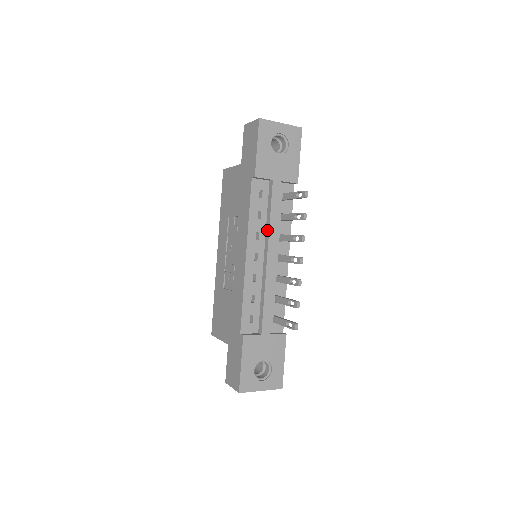
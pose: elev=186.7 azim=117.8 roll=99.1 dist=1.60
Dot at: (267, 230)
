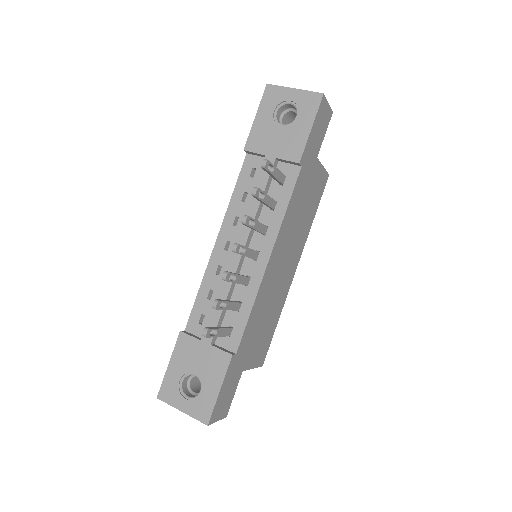
Dot at: occluded
